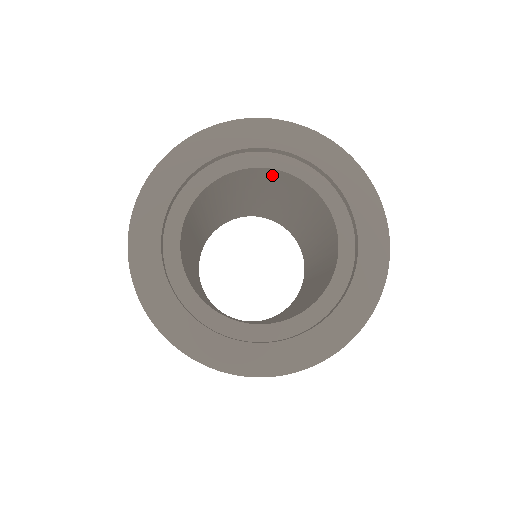
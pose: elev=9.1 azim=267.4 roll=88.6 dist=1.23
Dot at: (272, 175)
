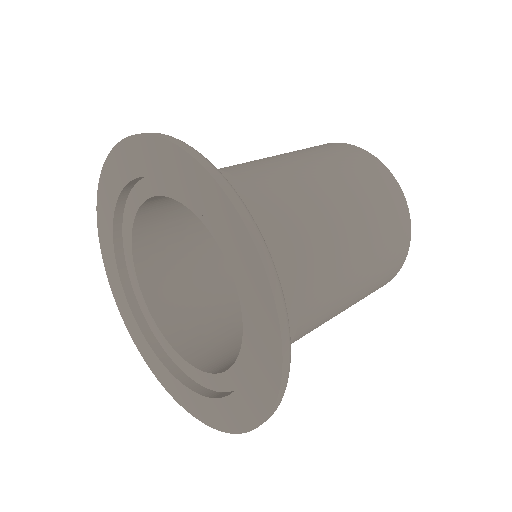
Dot at: occluded
